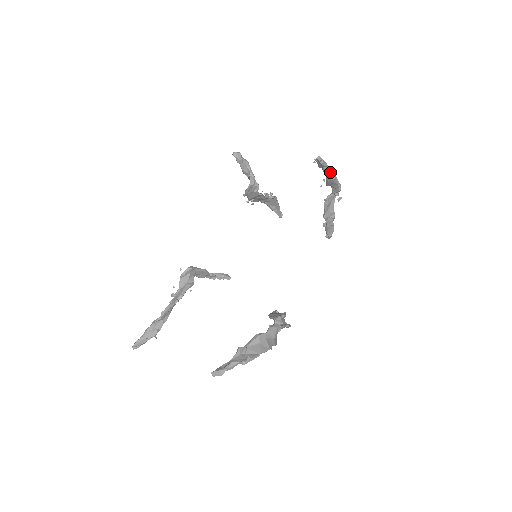
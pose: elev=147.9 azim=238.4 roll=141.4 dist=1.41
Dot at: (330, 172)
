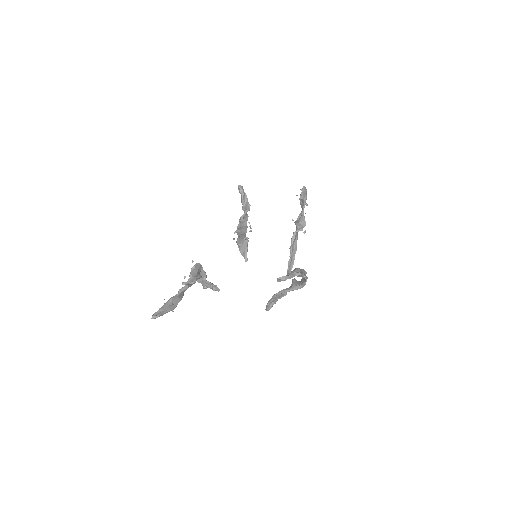
Dot at: occluded
